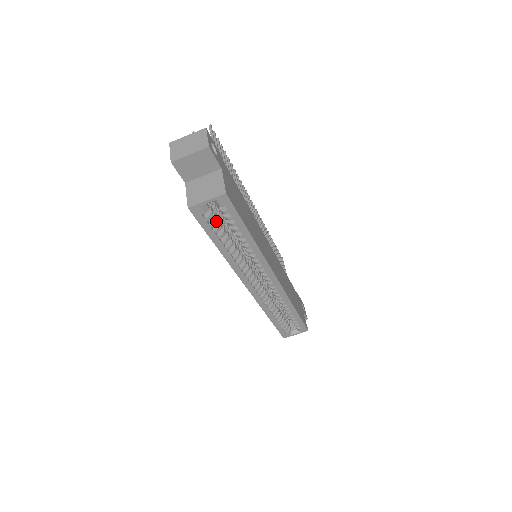
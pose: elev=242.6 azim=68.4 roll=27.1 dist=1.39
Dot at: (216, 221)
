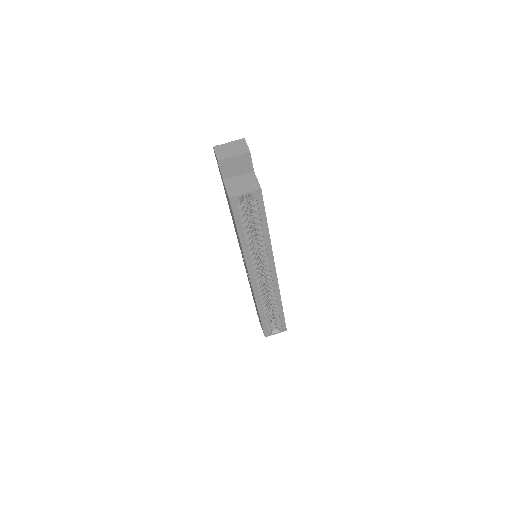
Dot at: (245, 213)
